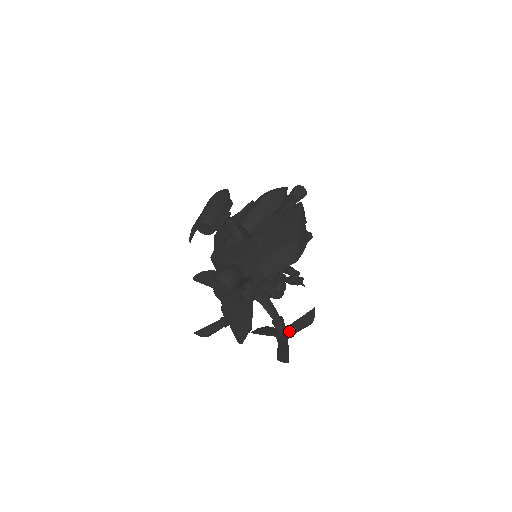
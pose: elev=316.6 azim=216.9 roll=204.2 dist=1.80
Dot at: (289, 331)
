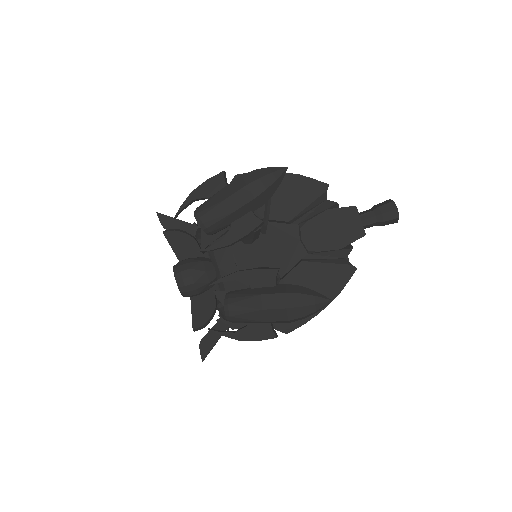
Dot at: (233, 324)
